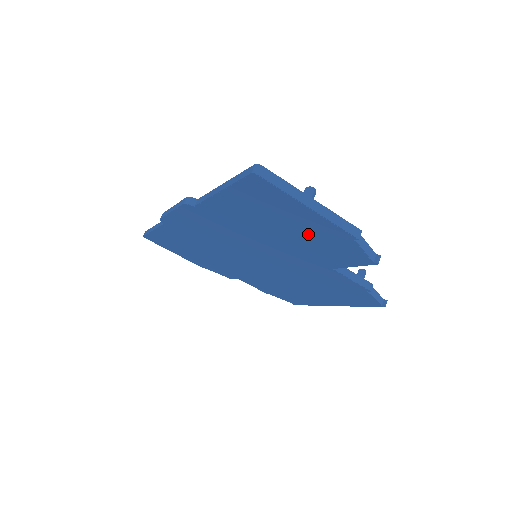
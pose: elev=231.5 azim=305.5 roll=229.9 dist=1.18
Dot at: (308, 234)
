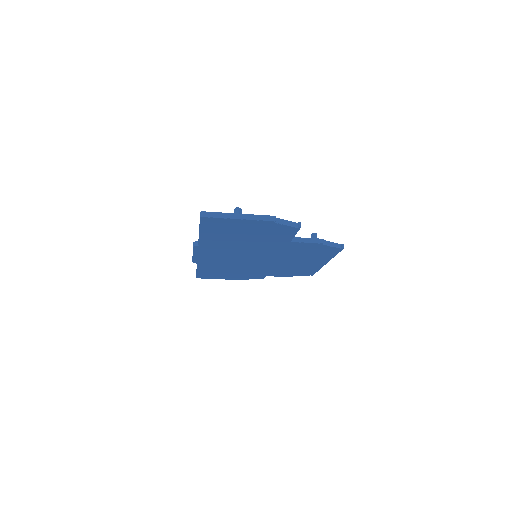
Dot at: (255, 231)
